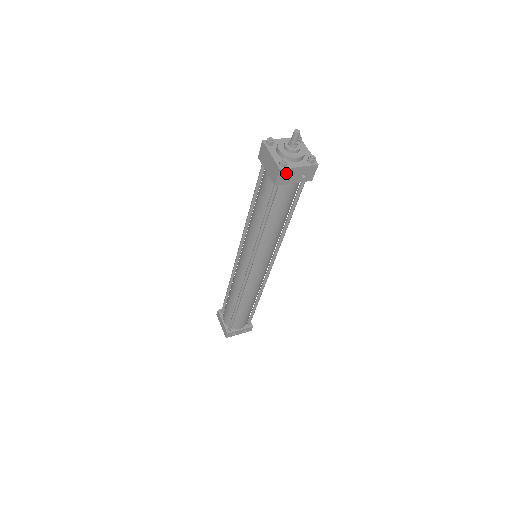
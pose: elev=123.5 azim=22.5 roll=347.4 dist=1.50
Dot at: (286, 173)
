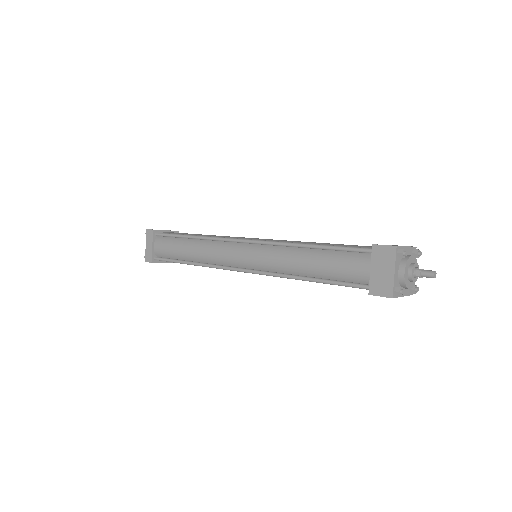
Dot at: occluded
